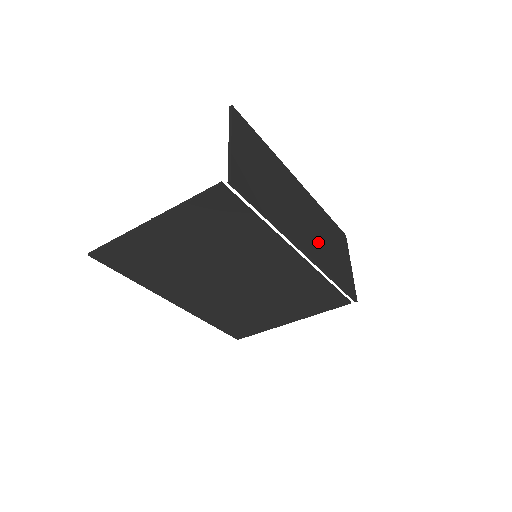
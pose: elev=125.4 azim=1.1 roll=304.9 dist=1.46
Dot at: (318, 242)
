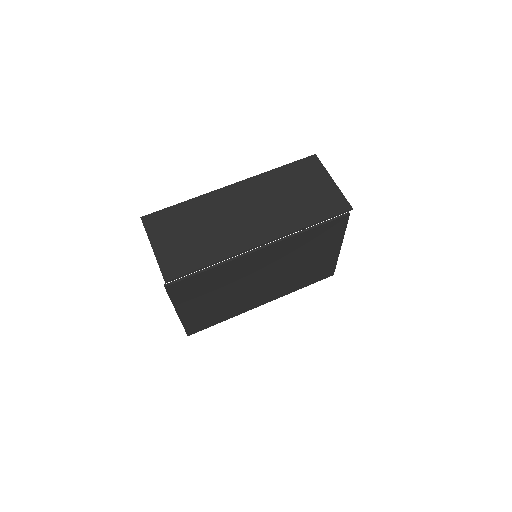
Dot at: (276, 214)
